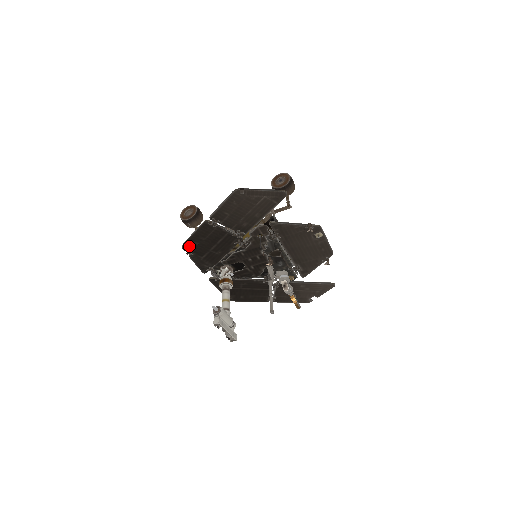
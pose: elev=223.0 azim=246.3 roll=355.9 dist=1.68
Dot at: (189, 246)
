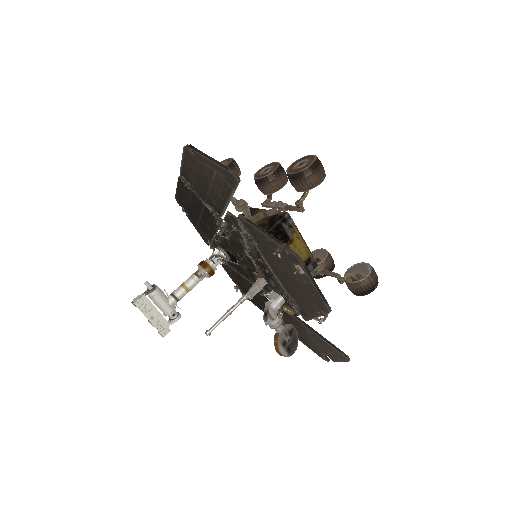
Dot at: (181, 202)
